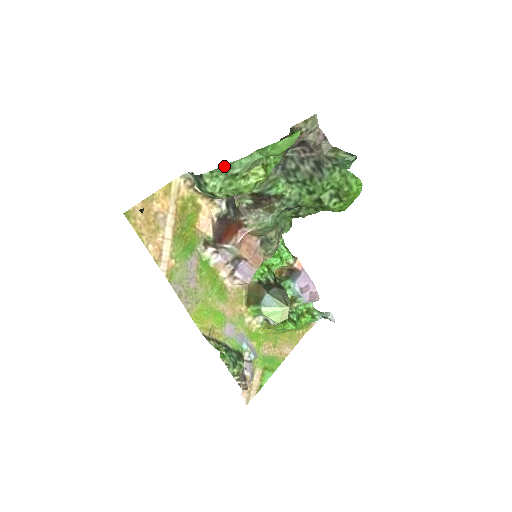
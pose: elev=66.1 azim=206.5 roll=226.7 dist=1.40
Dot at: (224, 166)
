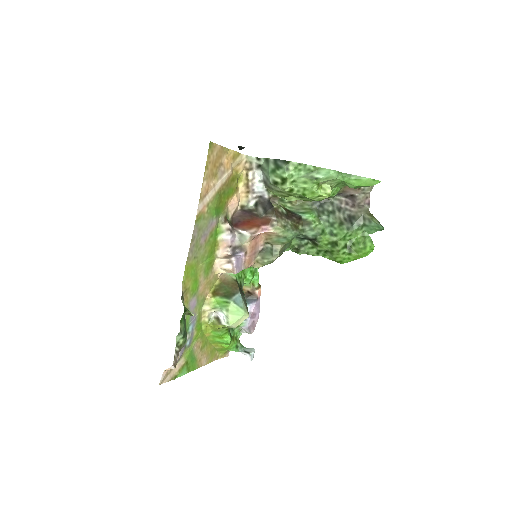
Dot at: (313, 166)
